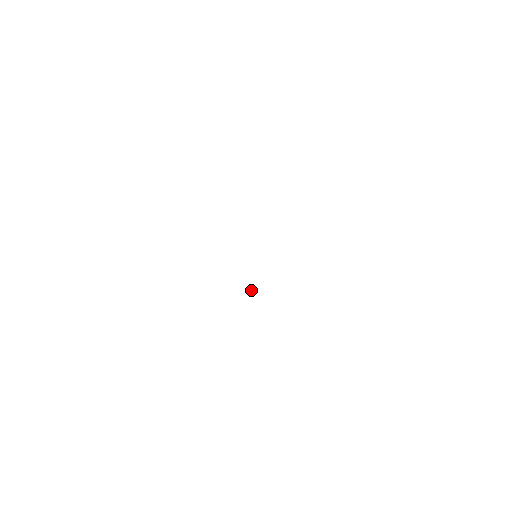
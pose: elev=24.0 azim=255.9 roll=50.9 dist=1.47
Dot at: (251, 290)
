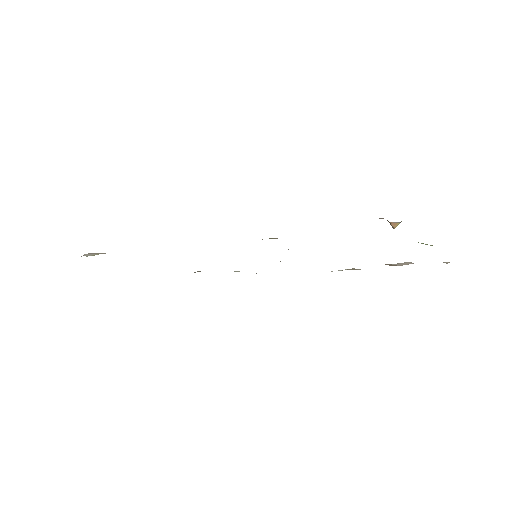
Dot at: occluded
